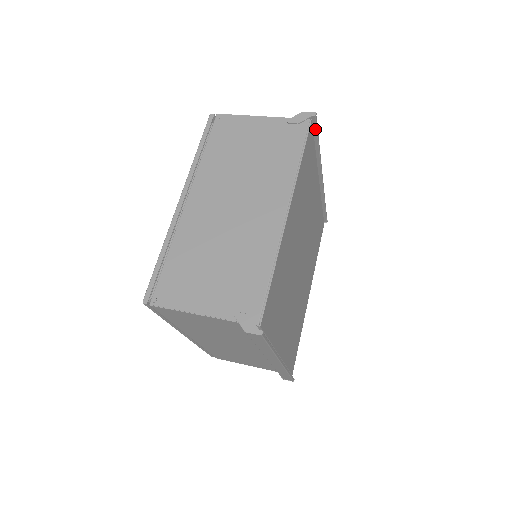
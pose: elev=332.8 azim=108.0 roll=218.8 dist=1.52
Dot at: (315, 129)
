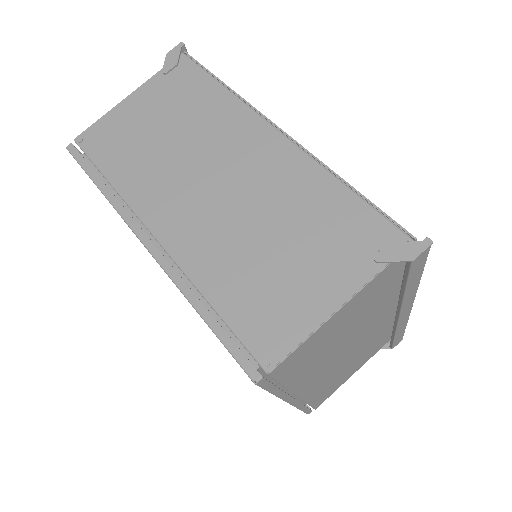
Dot at: occluded
